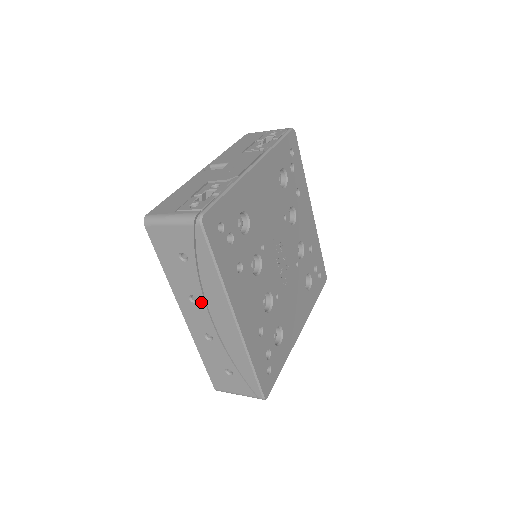
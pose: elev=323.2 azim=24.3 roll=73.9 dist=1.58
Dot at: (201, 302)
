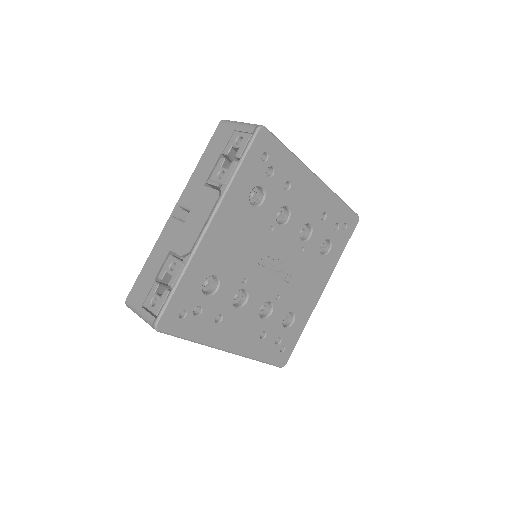
Dot at: occluded
